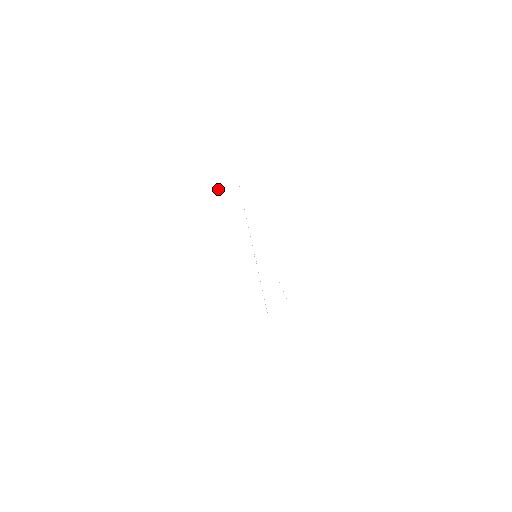
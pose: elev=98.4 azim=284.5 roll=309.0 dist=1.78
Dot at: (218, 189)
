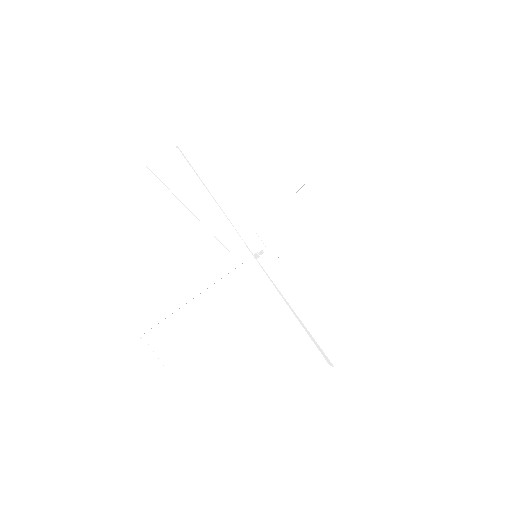
Dot at: (153, 162)
